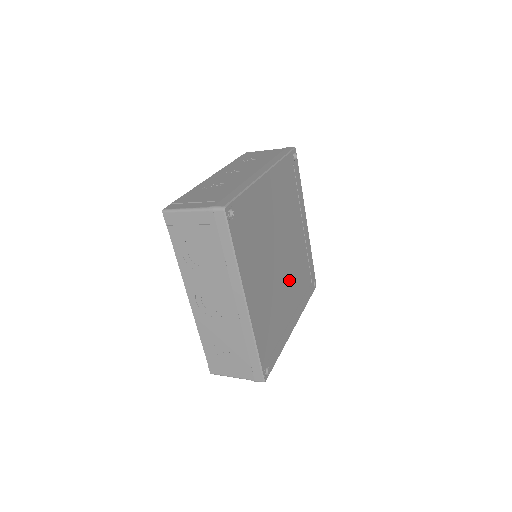
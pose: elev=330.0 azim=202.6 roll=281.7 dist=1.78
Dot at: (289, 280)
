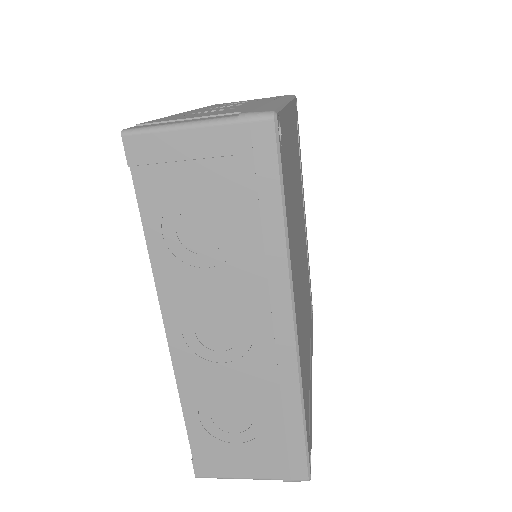
Dot at: occluded
